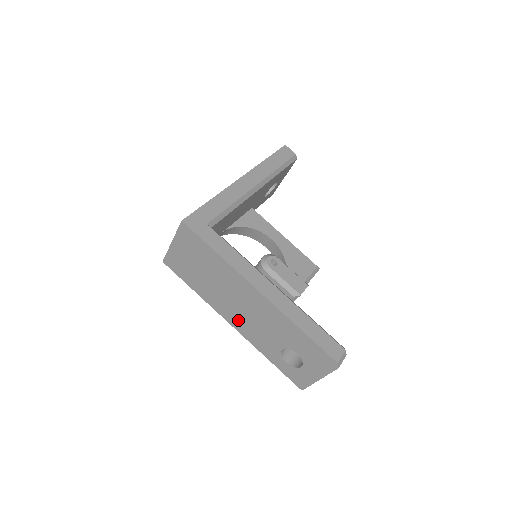
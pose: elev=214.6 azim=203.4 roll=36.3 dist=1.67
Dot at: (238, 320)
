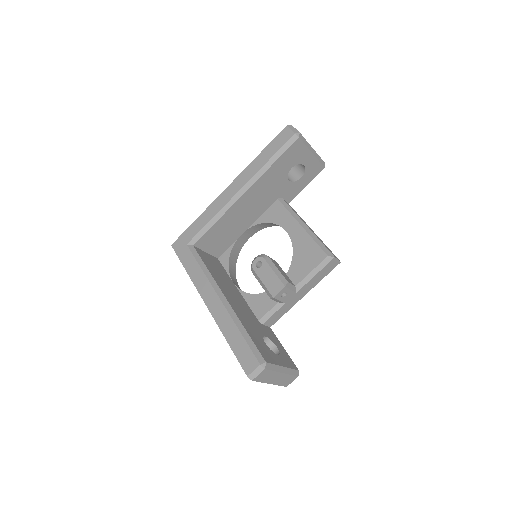
Dot at: occluded
